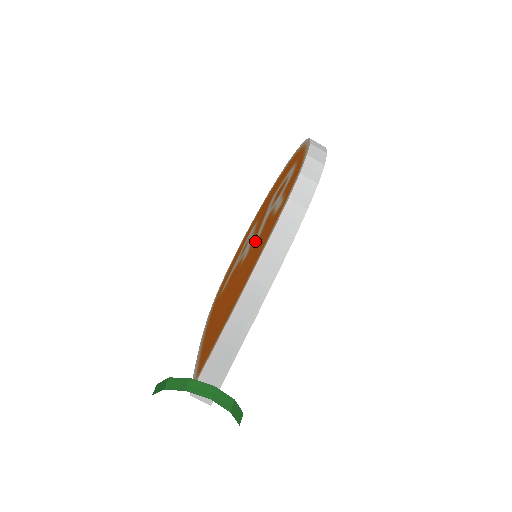
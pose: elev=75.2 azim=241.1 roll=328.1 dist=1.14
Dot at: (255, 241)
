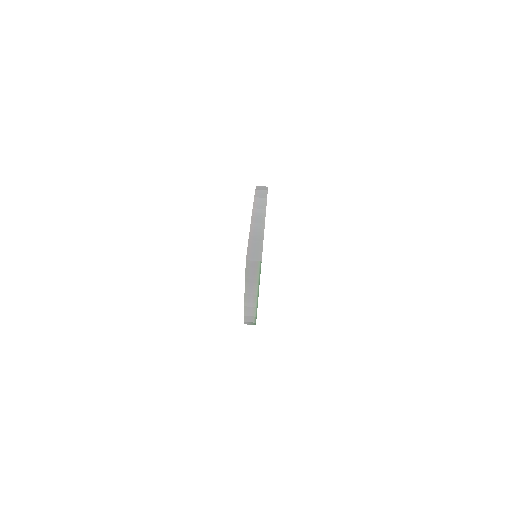
Dot at: occluded
